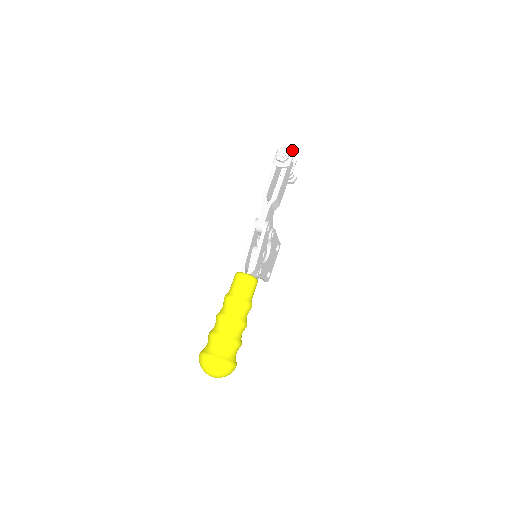
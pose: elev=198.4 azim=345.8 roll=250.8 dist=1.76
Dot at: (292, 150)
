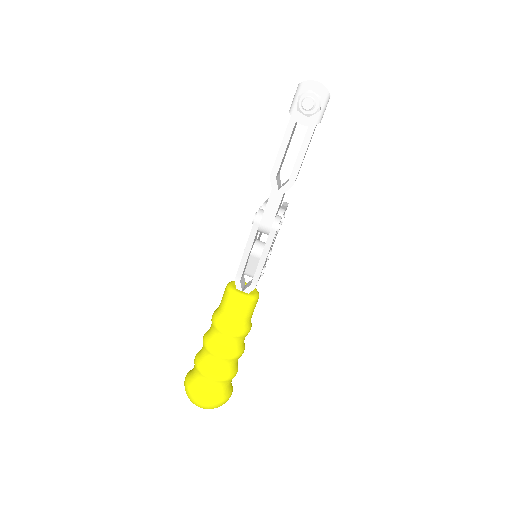
Dot at: occluded
